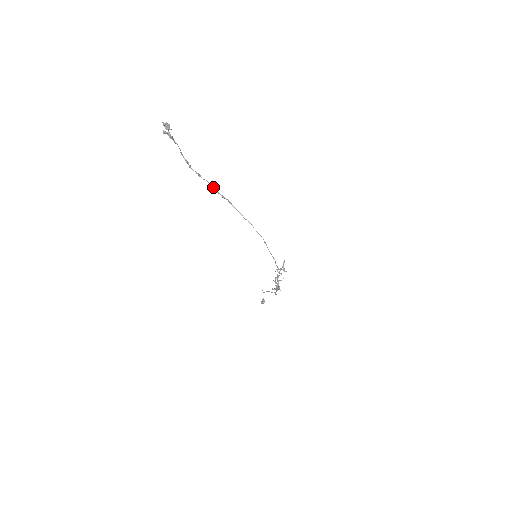
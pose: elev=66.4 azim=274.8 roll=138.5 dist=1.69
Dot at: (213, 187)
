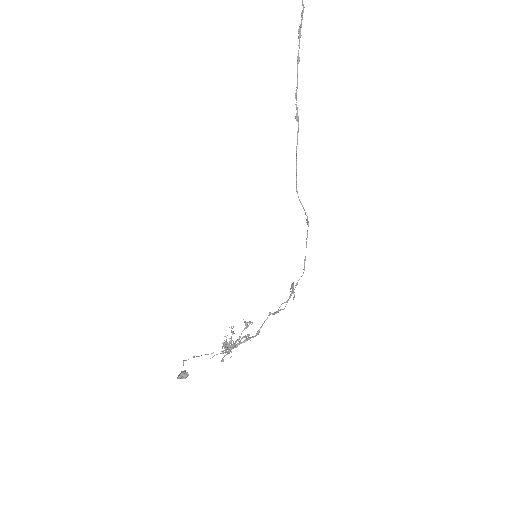
Dot at: (296, 93)
